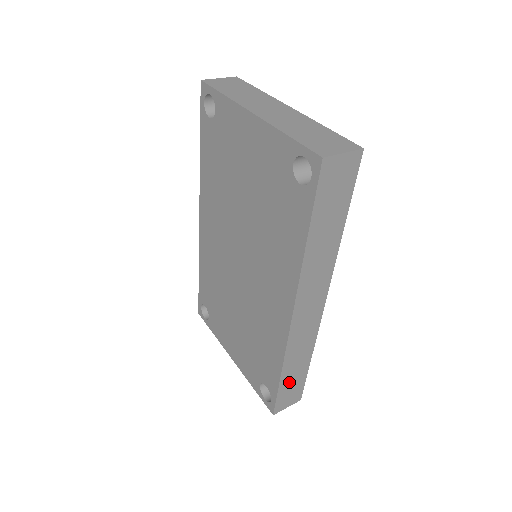
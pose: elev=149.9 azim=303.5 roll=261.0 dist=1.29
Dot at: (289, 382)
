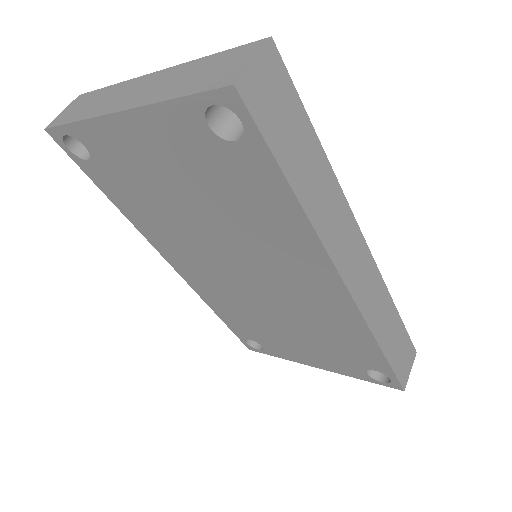
Dot at: (394, 349)
